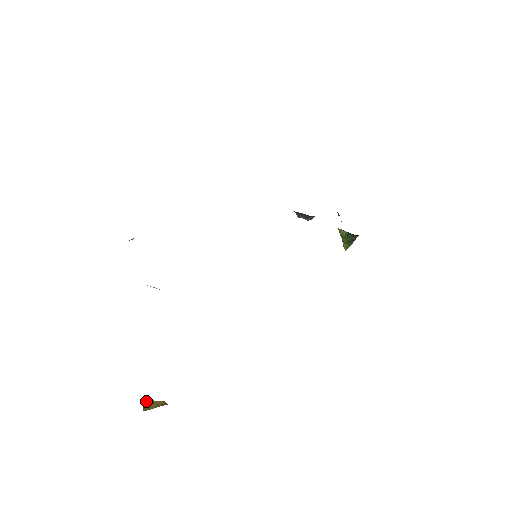
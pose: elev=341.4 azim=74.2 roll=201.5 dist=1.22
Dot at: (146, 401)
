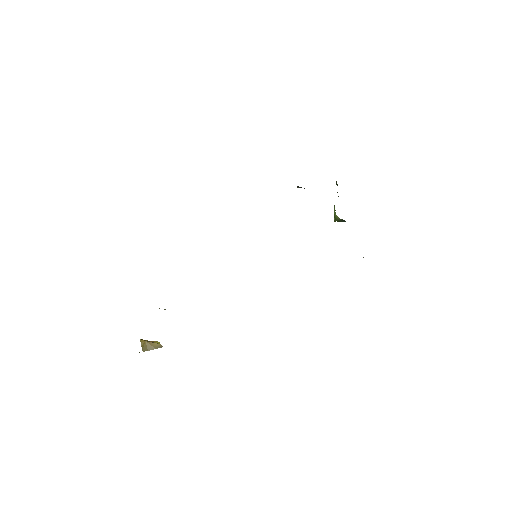
Dot at: (144, 343)
